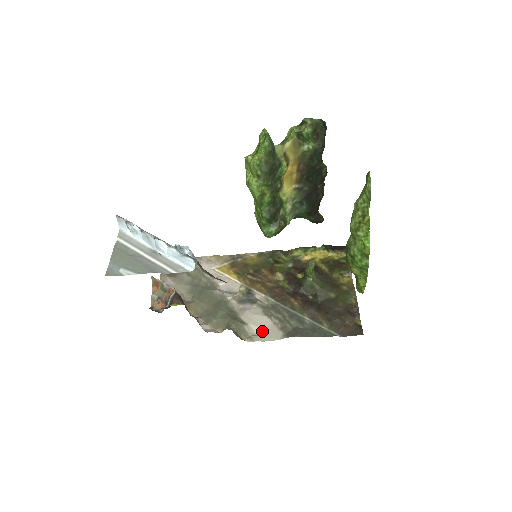
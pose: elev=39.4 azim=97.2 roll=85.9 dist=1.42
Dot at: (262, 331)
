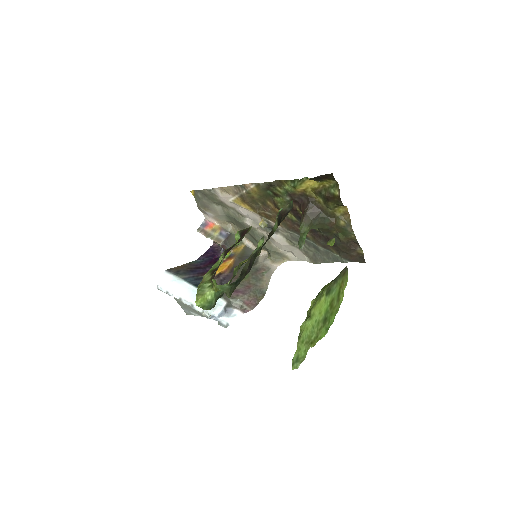
Dot at: (293, 254)
